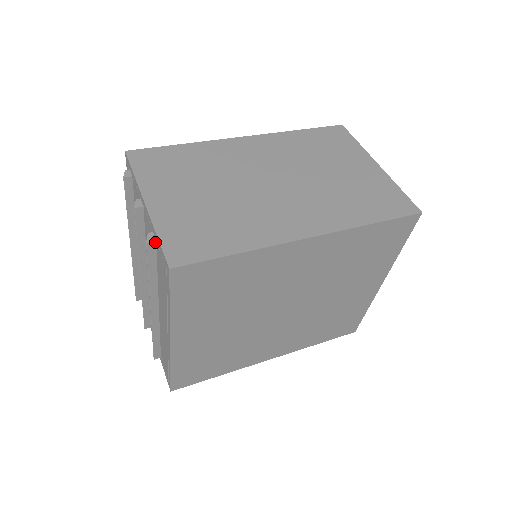
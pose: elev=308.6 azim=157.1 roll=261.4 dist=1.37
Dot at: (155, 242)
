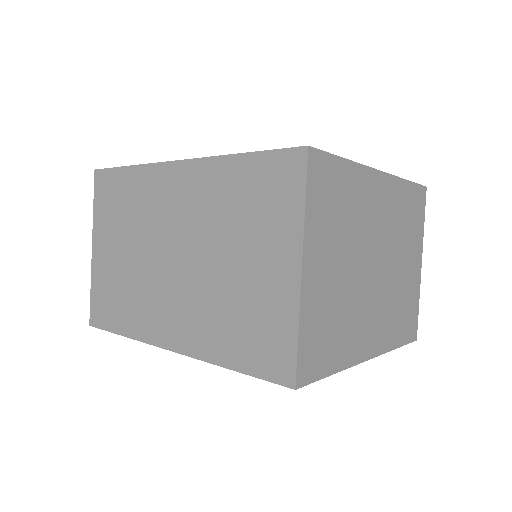
Dot at: occluded
